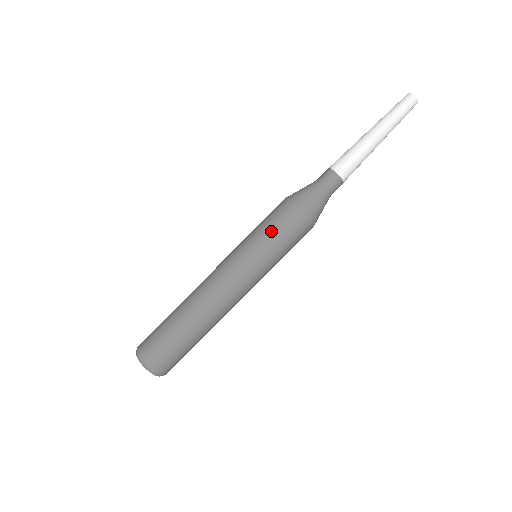
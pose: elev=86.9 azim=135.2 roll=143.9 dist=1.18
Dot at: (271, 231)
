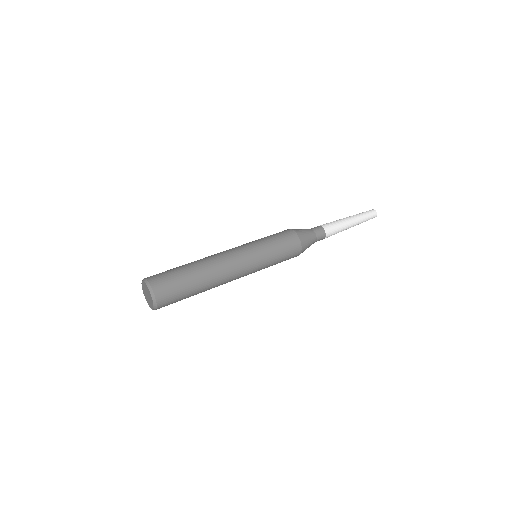
Dot at: (270, 236)
